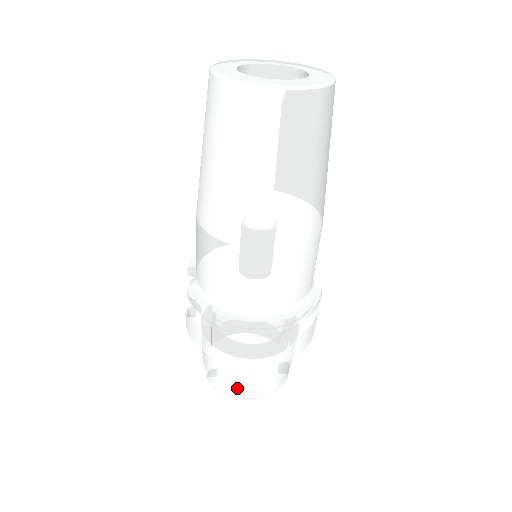
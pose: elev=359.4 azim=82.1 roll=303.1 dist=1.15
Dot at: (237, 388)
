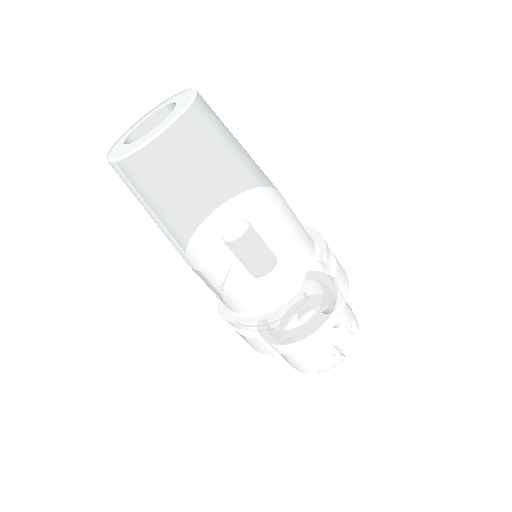
Dot at: (286, 360)
